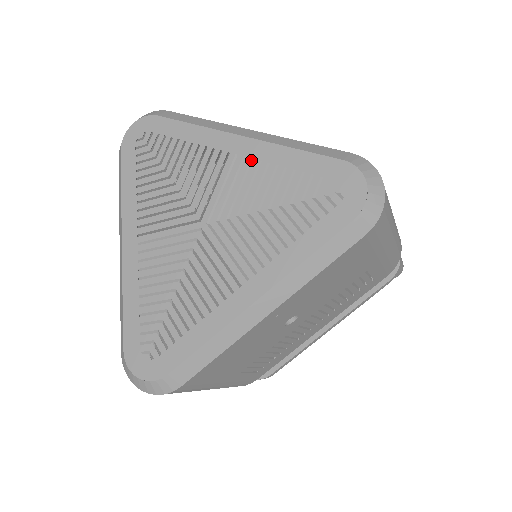
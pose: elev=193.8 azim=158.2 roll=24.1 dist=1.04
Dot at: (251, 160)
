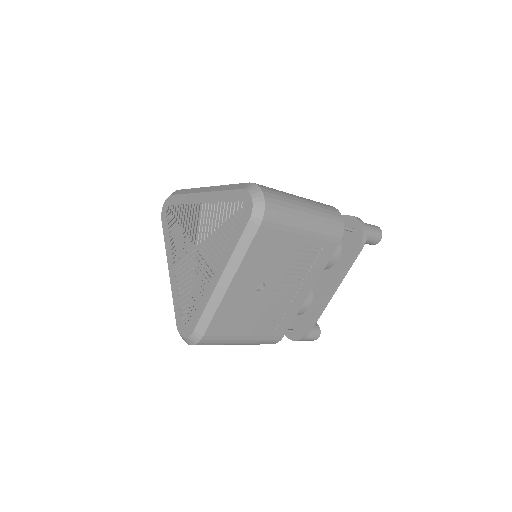
Dot at: (209, 204)
